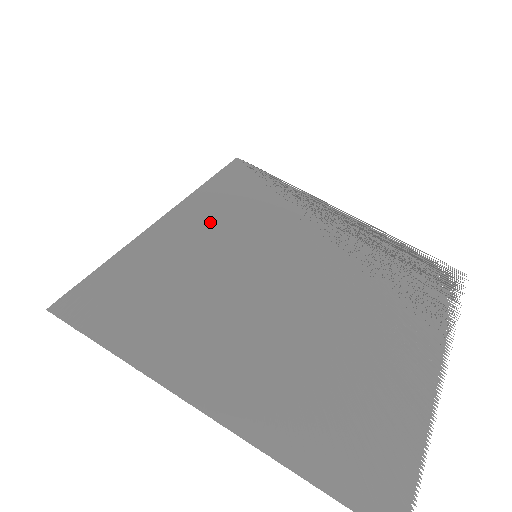
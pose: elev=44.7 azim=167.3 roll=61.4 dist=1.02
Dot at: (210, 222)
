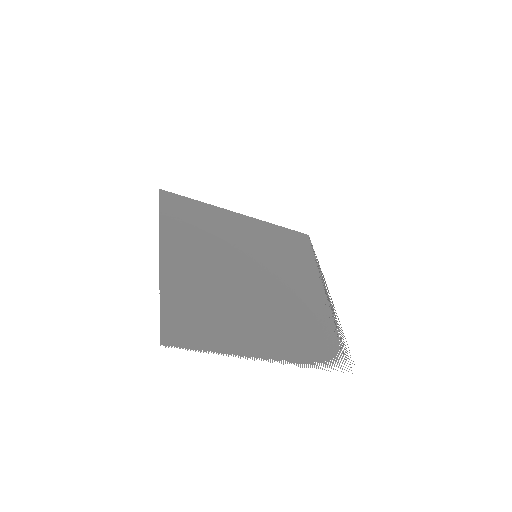
Dot at: (256, 232)
